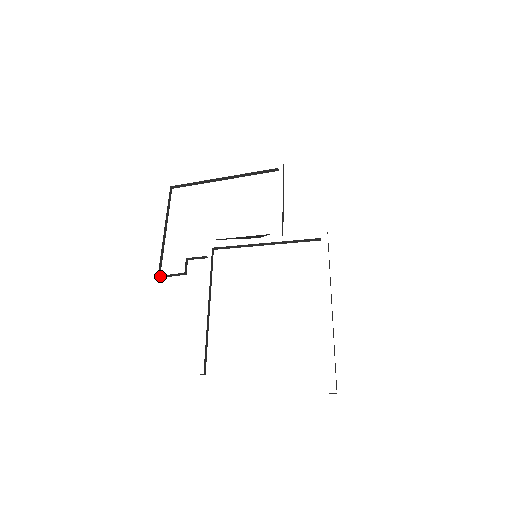
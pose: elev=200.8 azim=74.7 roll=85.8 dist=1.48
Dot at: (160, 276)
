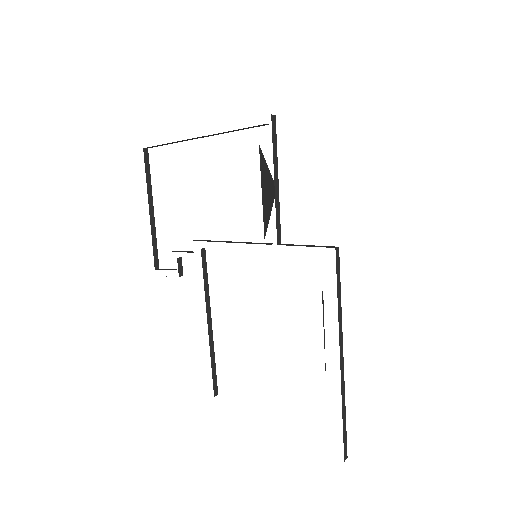
Dot at: occluded
